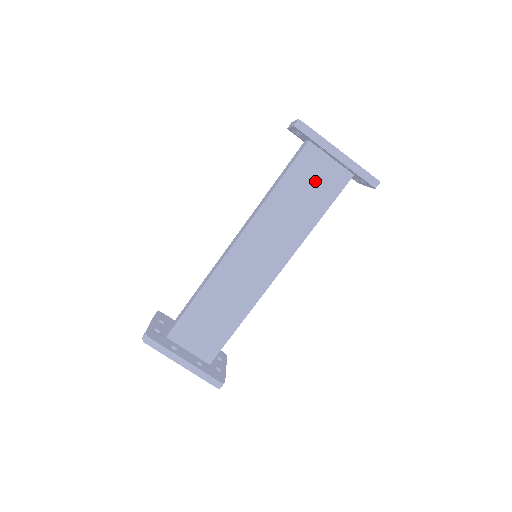
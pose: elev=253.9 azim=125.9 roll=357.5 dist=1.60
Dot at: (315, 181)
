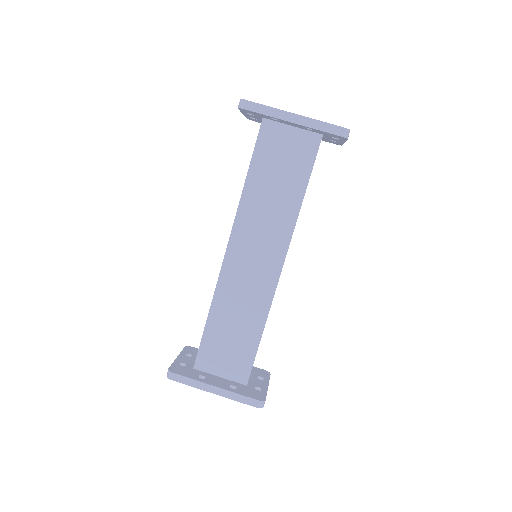
Dot at: (284, 156)
